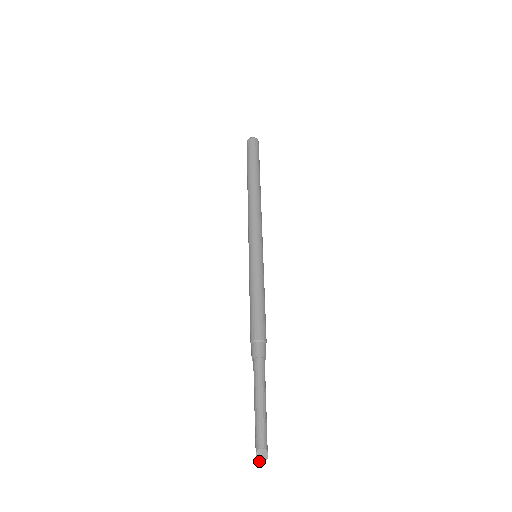
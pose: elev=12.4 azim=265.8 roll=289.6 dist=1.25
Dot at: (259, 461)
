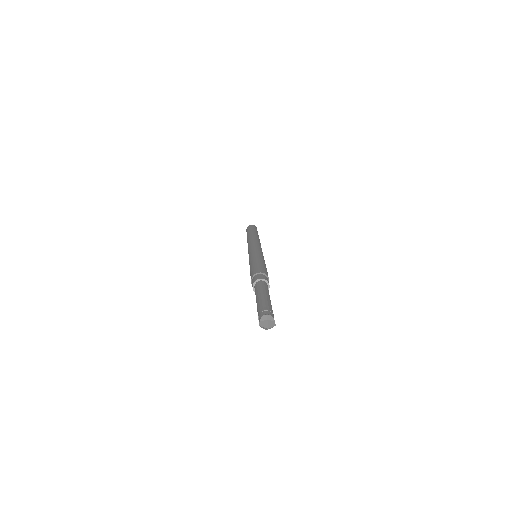
Dot at: (264, 327)
